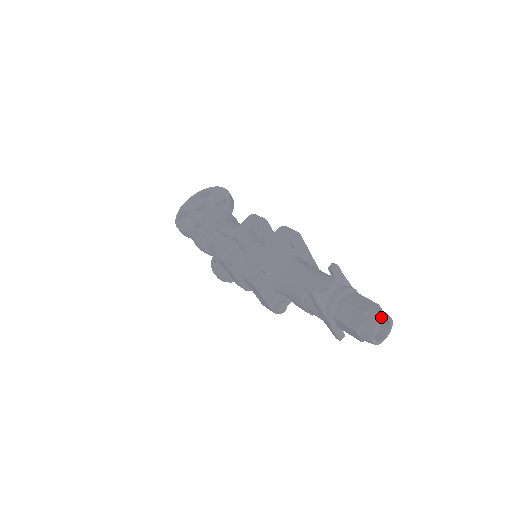
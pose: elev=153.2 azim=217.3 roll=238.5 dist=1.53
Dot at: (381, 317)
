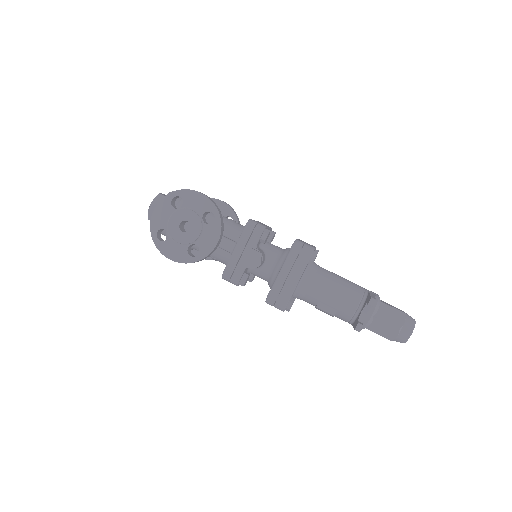
Dot at: (412, 329)
